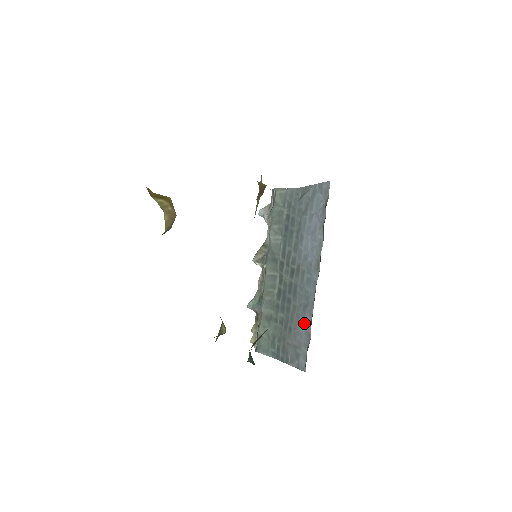
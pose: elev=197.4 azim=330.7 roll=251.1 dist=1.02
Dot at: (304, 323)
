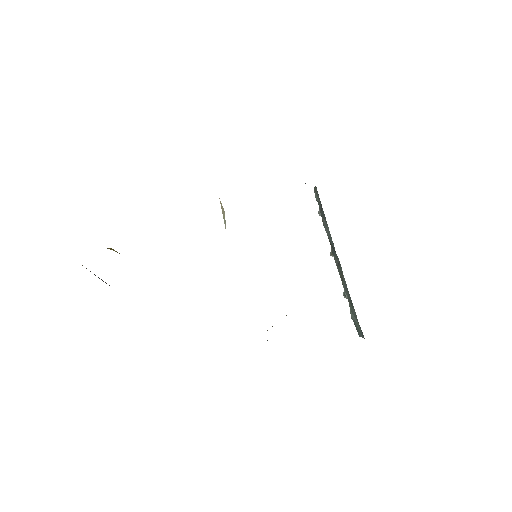
Dot at: occluded
